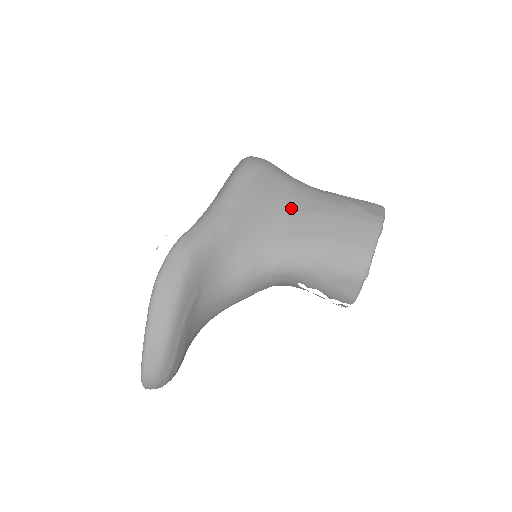
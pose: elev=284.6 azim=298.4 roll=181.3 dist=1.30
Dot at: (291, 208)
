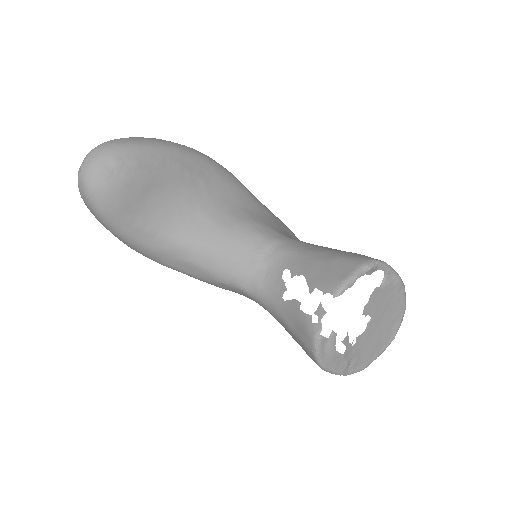
Dot at: occluded
